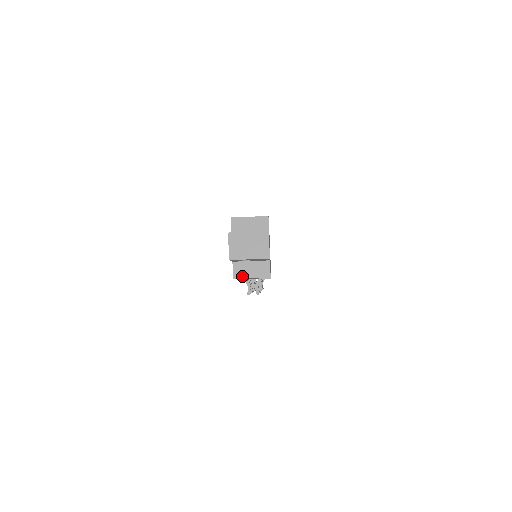
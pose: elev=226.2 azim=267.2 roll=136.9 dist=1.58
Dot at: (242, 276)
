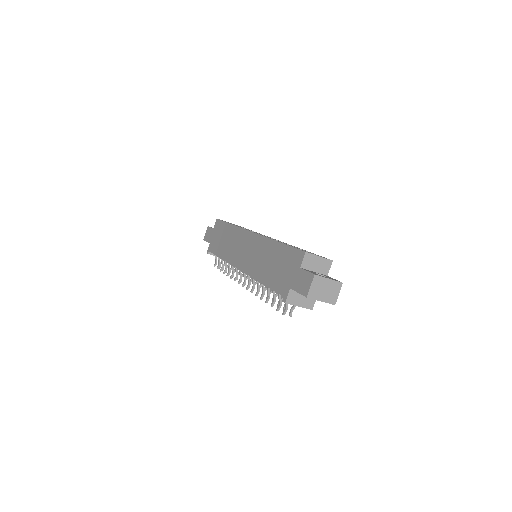
Dot at: (293, 303)
